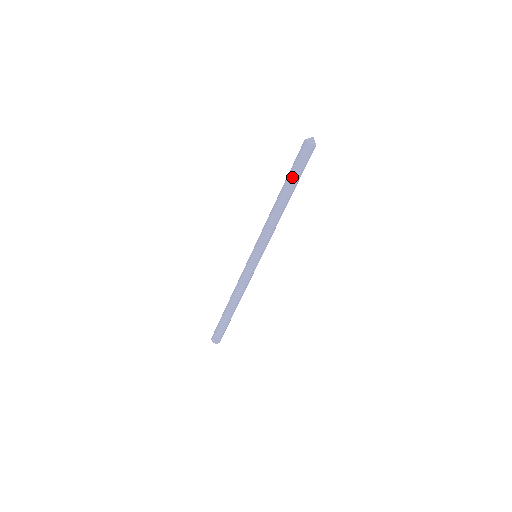
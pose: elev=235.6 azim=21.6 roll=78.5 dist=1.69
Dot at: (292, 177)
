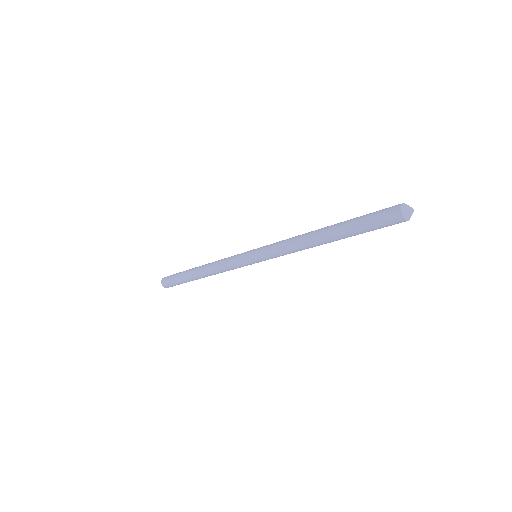
Dot at: occluded
